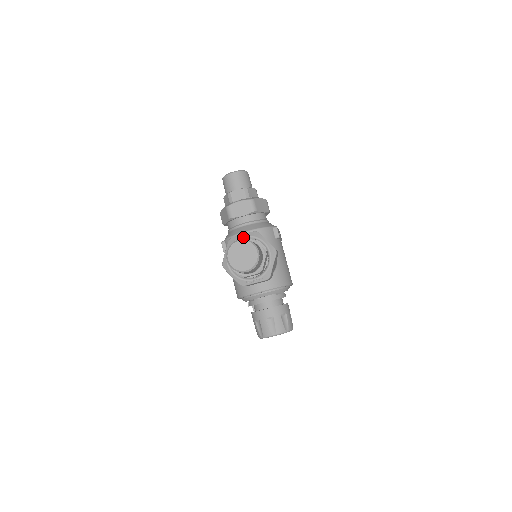
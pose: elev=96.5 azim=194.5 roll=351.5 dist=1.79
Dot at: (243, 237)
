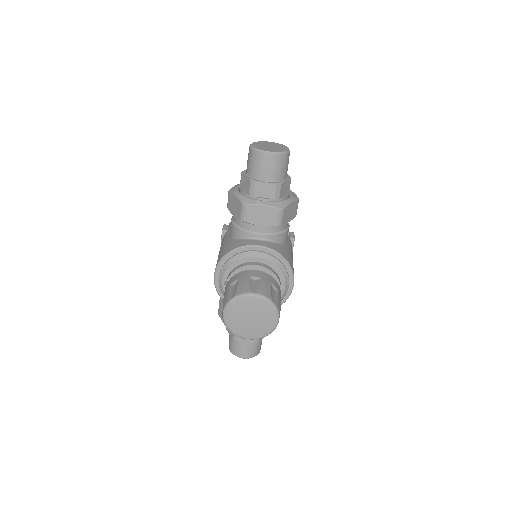
Dot at: occluded
